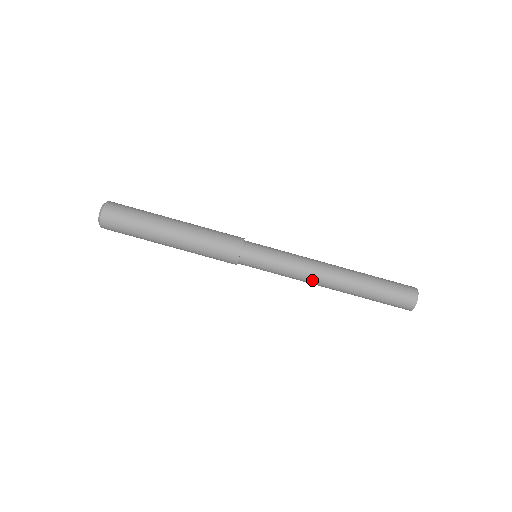
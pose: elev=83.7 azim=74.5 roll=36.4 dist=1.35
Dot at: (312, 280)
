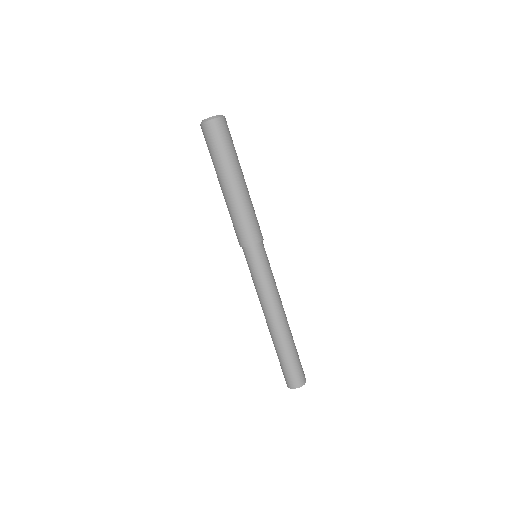
Dot at: (262, 307)
